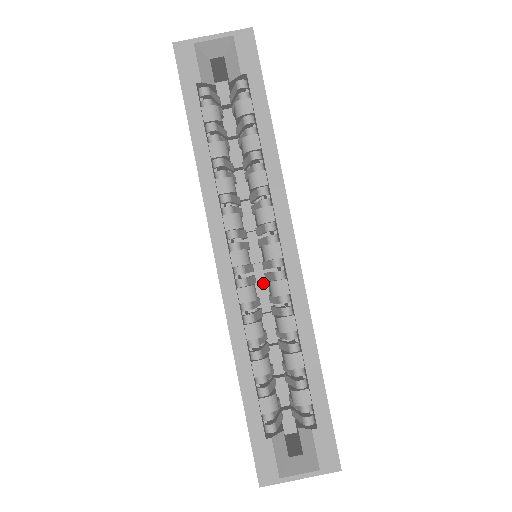
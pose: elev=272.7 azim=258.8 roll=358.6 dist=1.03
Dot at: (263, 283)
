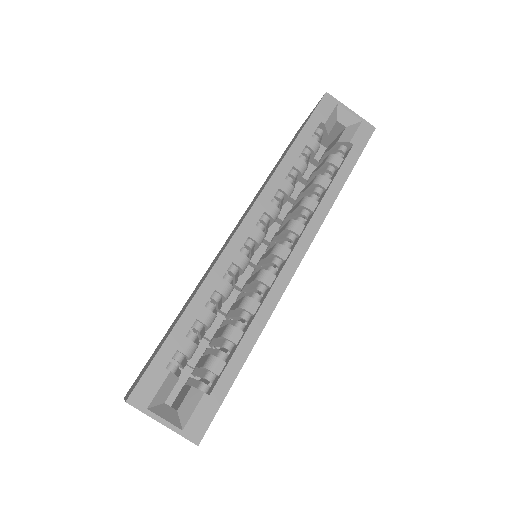
Dot at: (244, 278)
